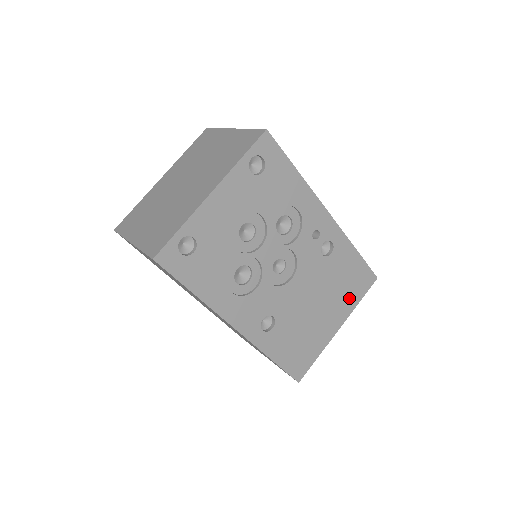
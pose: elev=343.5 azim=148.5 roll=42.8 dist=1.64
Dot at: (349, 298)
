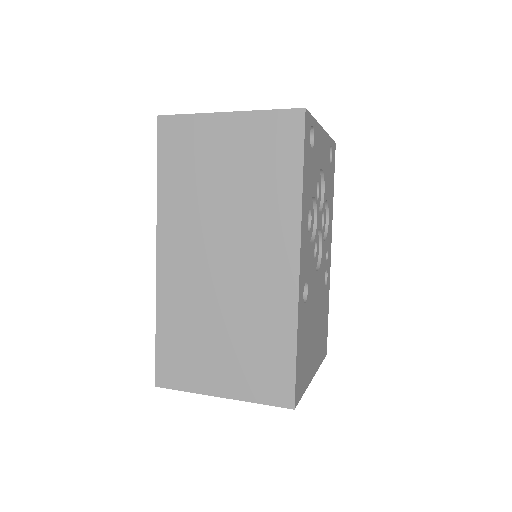
Dot at: (320, 350)
